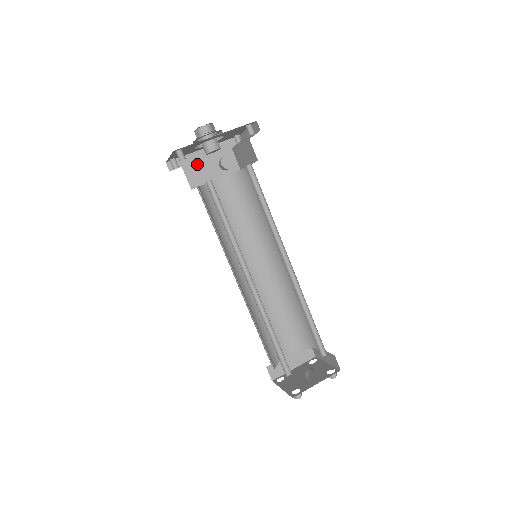
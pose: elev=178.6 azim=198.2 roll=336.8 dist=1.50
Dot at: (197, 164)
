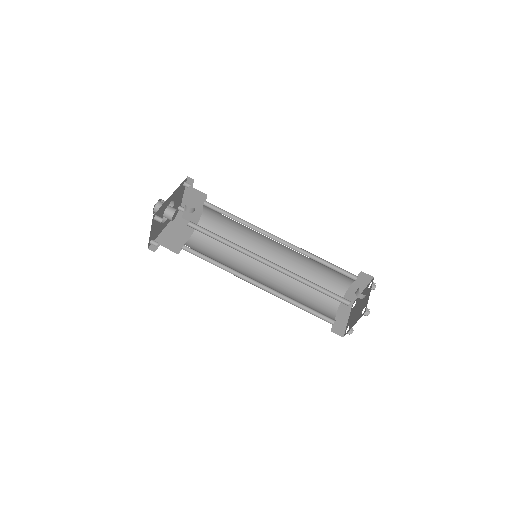
Dot at: (168, 238)
